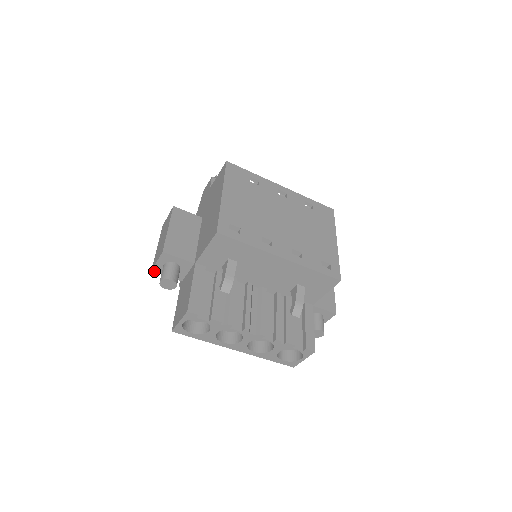
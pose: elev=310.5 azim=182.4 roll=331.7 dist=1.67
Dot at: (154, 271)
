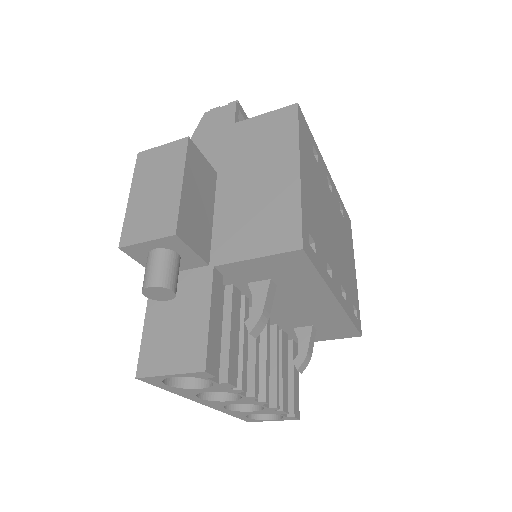
Dot at: (123, 249)
